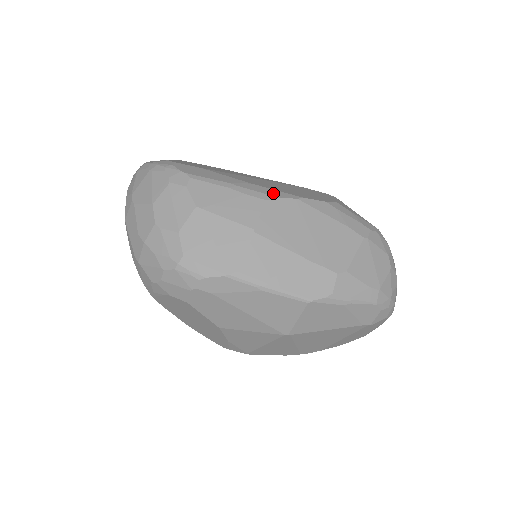
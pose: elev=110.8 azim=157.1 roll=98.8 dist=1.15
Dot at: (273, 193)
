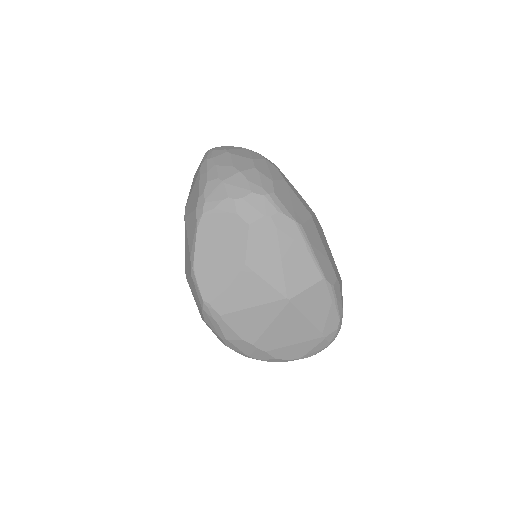
Dot at: occluded
